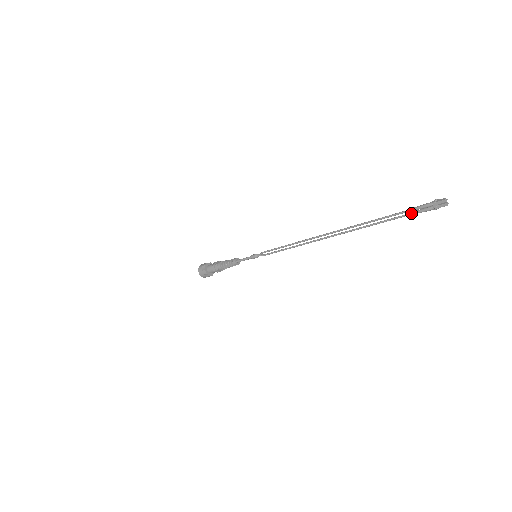
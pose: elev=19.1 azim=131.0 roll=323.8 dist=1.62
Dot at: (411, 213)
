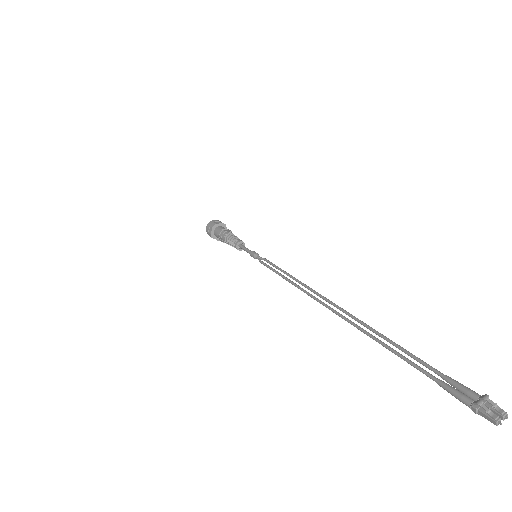
Dot at: occluded
